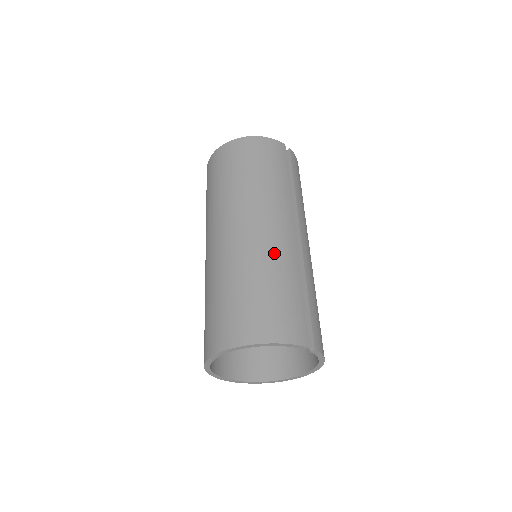
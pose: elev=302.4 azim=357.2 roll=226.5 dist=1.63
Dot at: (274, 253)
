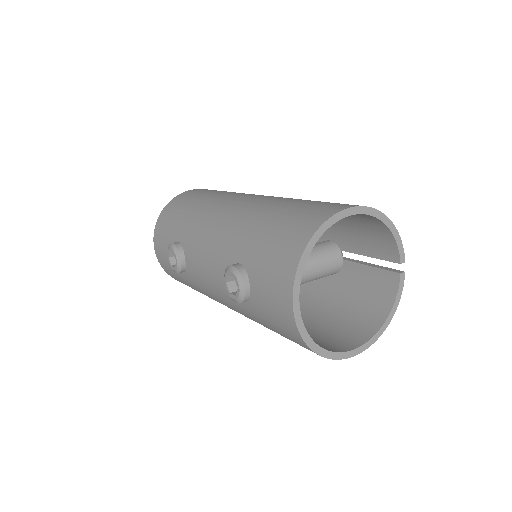
Dot at: occluded
